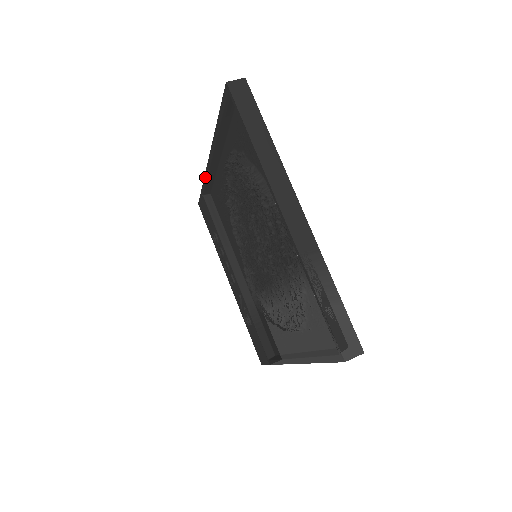
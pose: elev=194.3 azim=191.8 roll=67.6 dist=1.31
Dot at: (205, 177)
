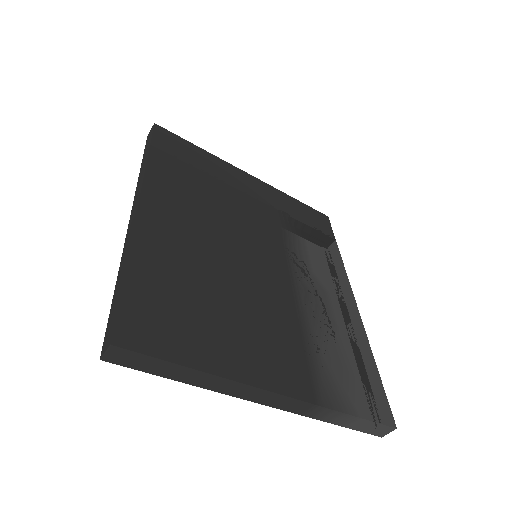
Dot at: occluded
